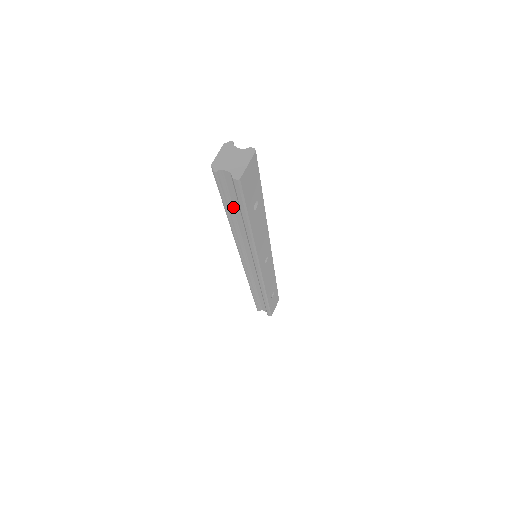
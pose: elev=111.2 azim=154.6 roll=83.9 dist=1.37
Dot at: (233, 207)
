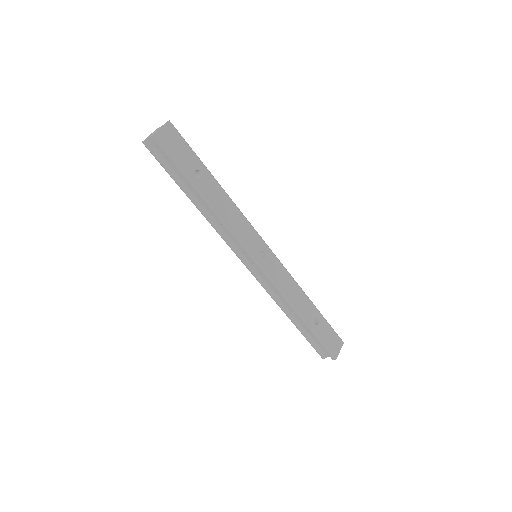
Dot at: (182, 181)
